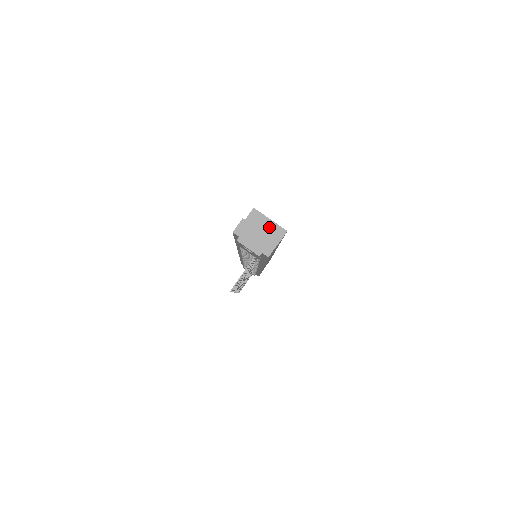
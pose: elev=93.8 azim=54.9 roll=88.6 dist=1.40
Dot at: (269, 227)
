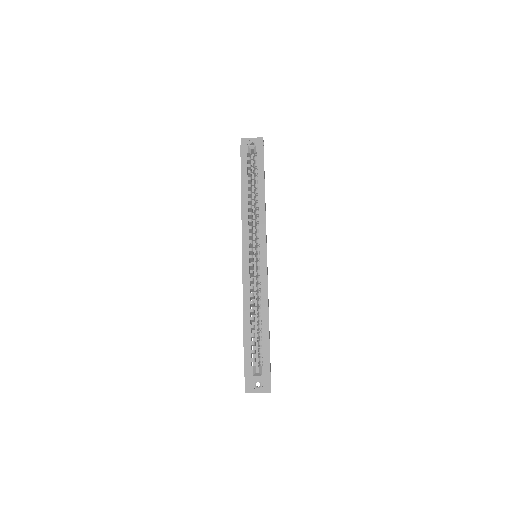
Dot at: occluded
